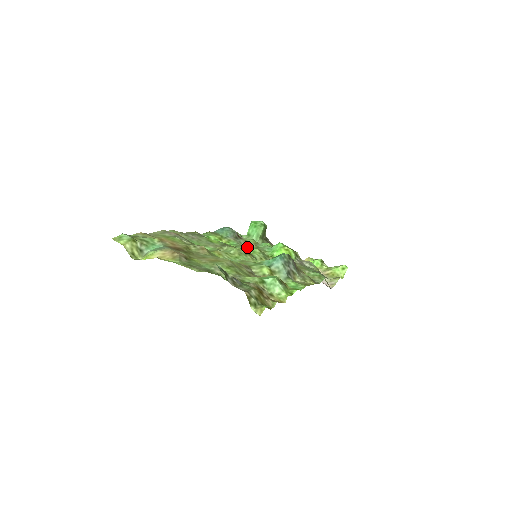
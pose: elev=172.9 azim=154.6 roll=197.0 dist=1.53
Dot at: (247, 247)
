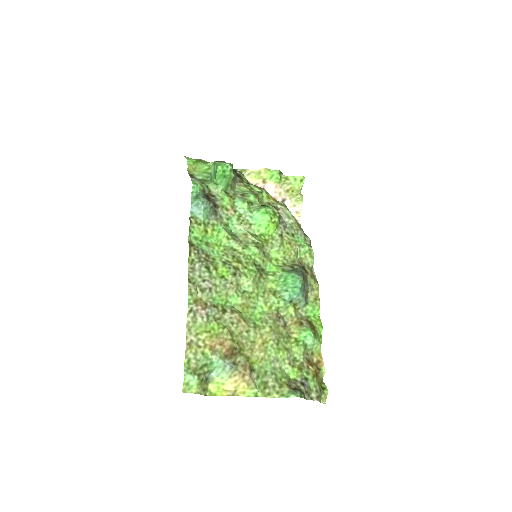
Dot at: (229, 220)
